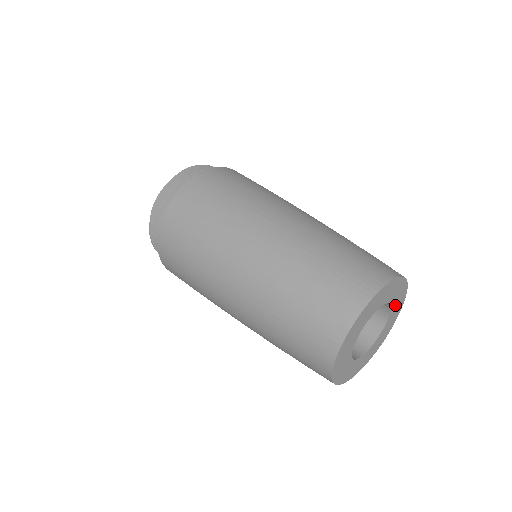
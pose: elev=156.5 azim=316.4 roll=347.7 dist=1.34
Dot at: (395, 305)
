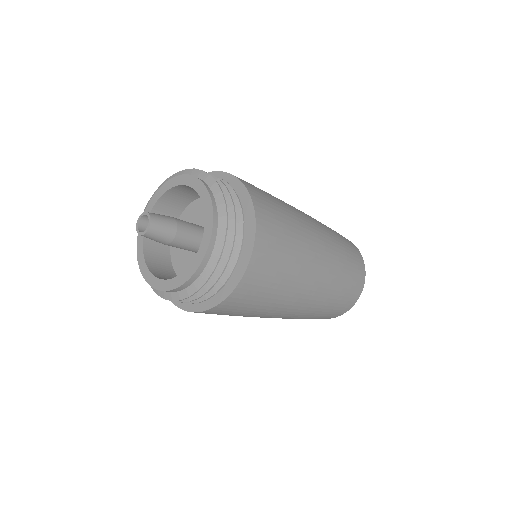
Dot at: occluded
